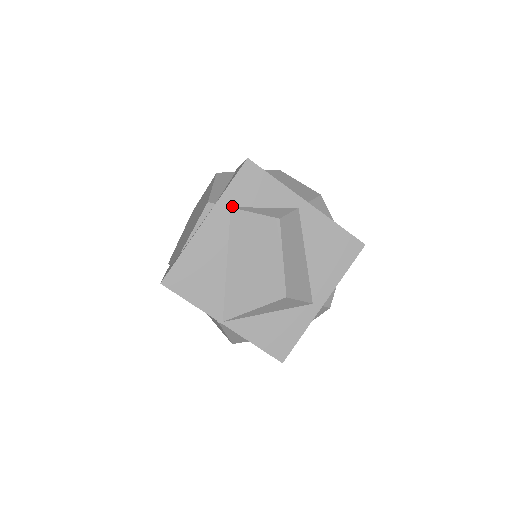
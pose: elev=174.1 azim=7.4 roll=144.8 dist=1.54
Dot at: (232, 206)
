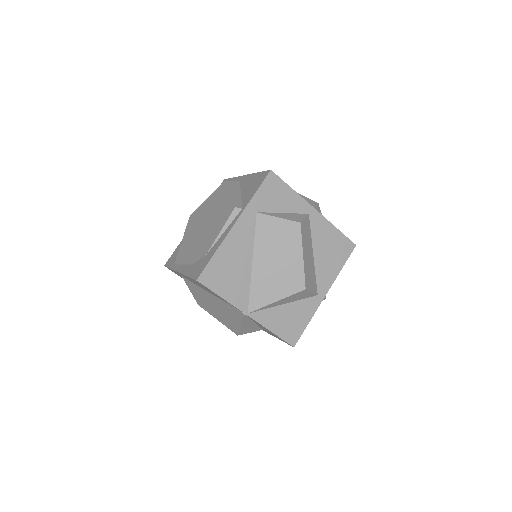
Dot at: (258, 211)
